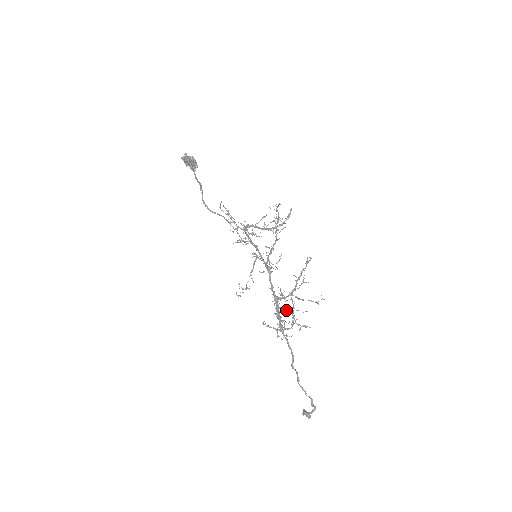
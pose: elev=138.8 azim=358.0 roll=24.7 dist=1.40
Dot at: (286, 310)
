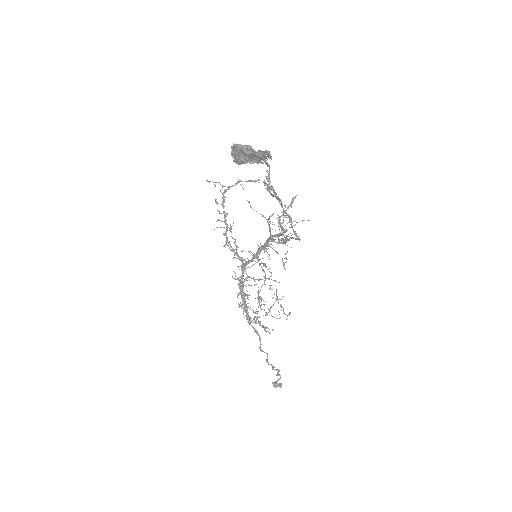
Dot at: occluded
